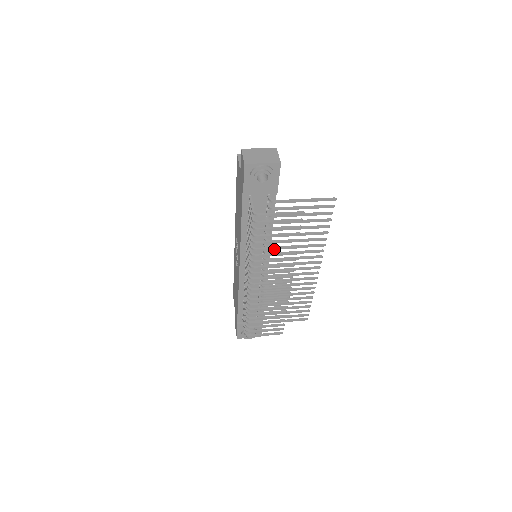
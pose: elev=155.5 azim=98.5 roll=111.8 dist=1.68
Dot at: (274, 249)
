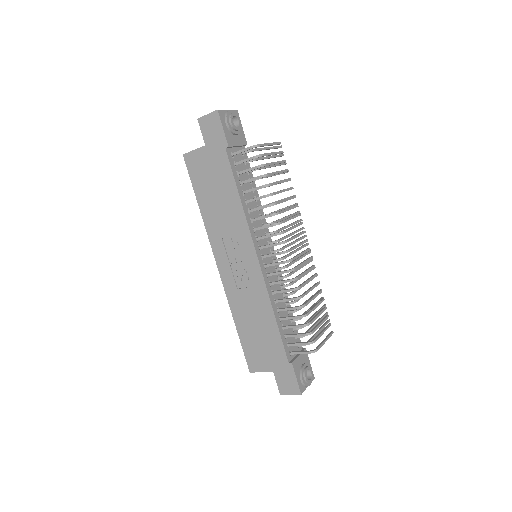
Dot at: occluded
